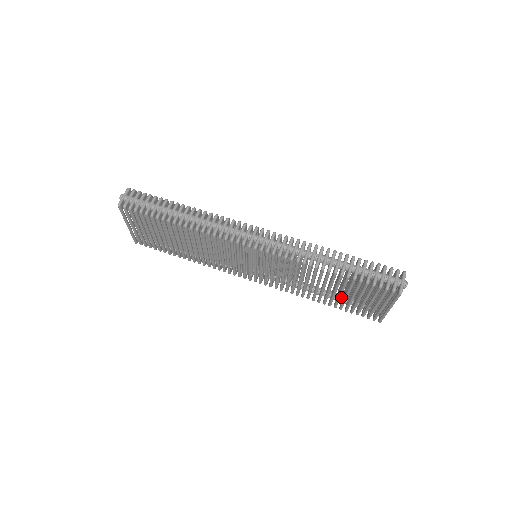
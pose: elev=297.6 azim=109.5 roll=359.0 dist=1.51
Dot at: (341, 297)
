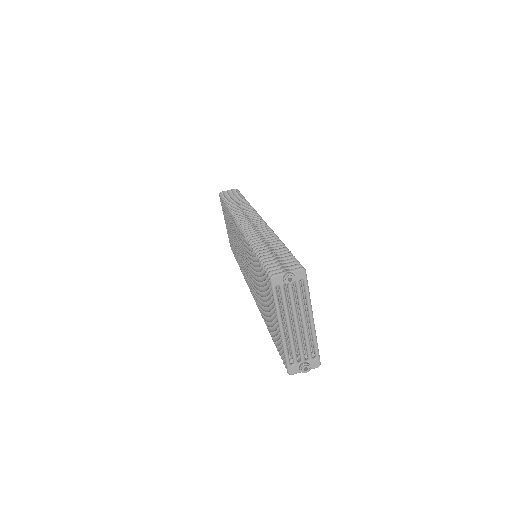
Dot at: occluded
